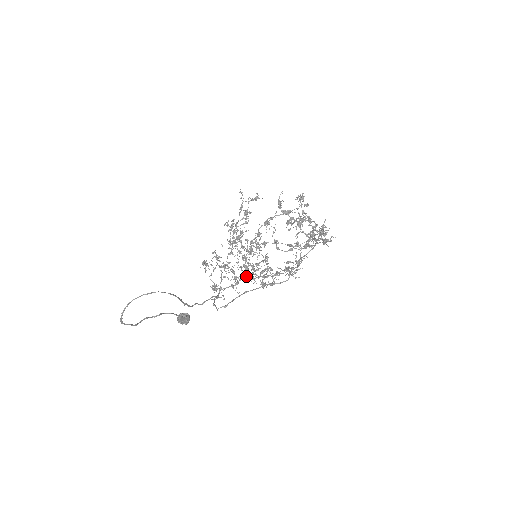
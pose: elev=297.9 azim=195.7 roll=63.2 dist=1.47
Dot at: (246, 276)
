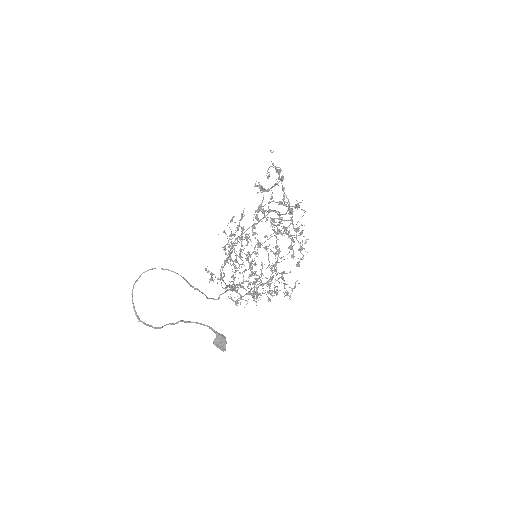
Dot at: (262, 285)
